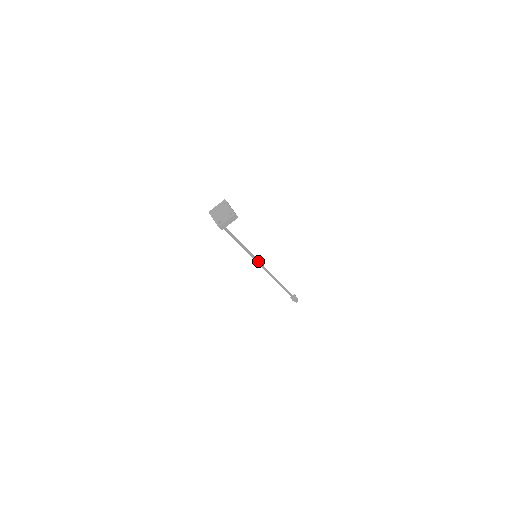
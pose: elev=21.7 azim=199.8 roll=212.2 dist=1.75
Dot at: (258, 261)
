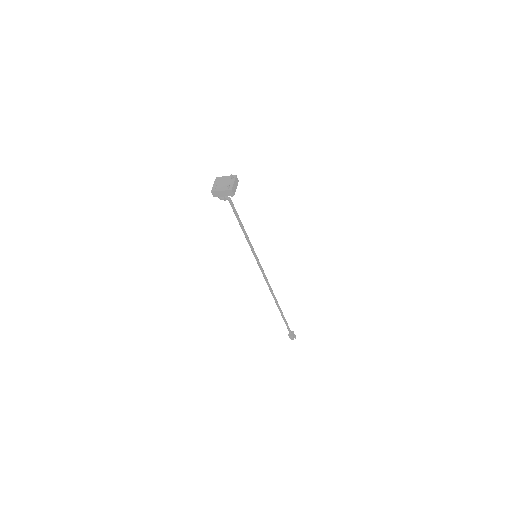
Dot at: (259, 263)
